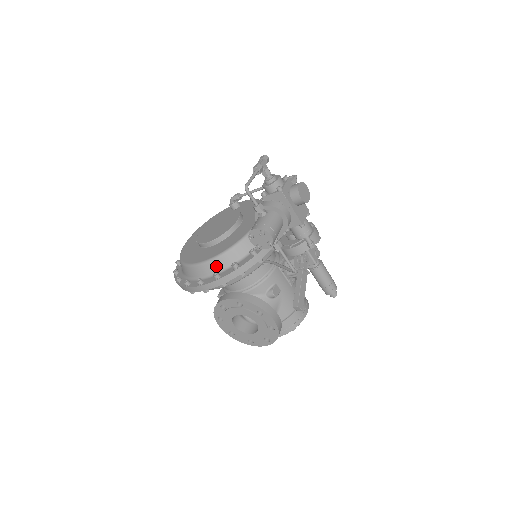
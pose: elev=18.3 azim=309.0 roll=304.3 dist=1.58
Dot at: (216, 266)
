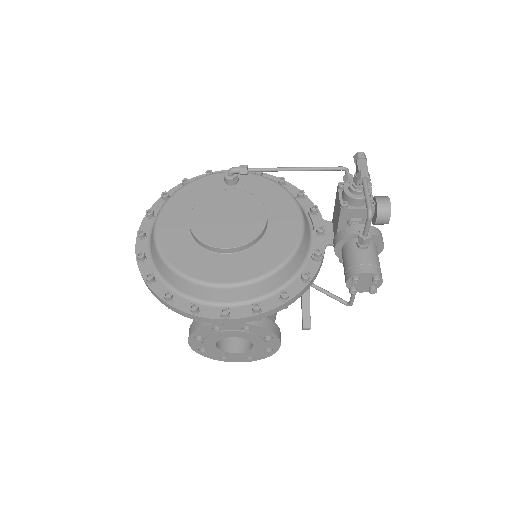
Dot at: (253, 292)
